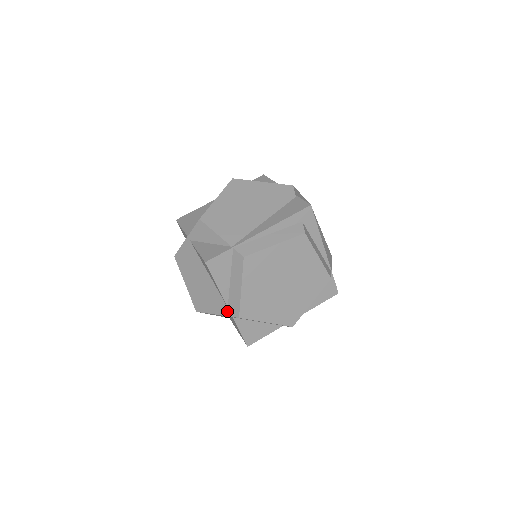
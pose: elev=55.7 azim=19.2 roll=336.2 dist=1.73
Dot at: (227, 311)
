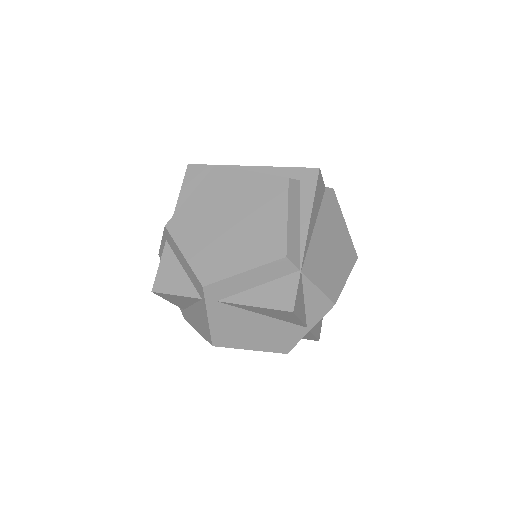
Dot at: occluded
